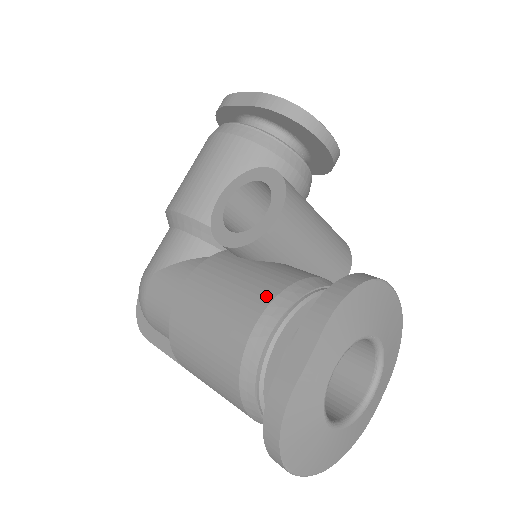
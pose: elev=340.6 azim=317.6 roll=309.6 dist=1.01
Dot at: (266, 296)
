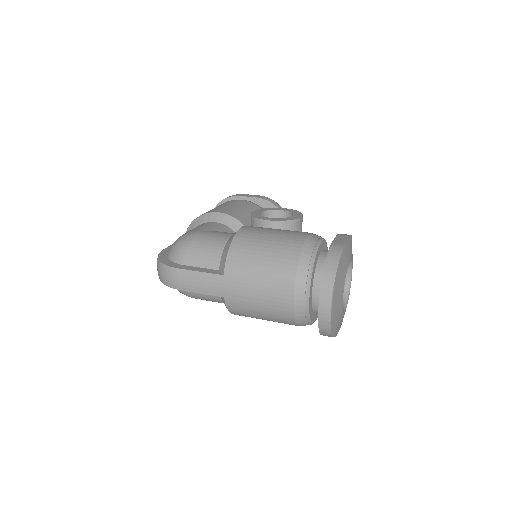
Dot at: occluded
